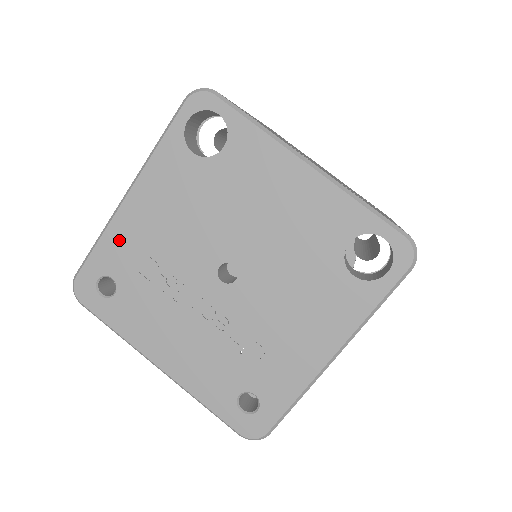
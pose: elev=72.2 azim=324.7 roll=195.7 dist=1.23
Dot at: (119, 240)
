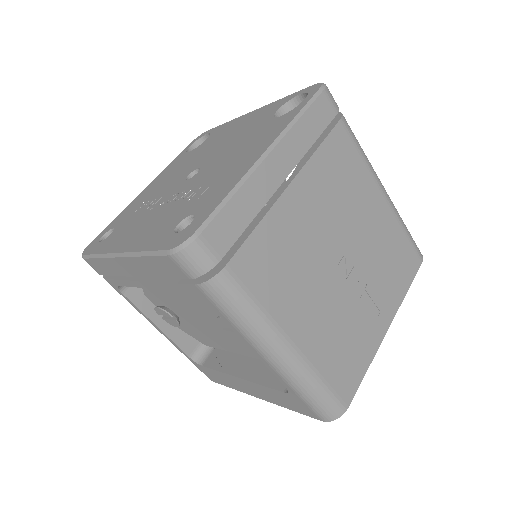
Dot at: (129, 209)
